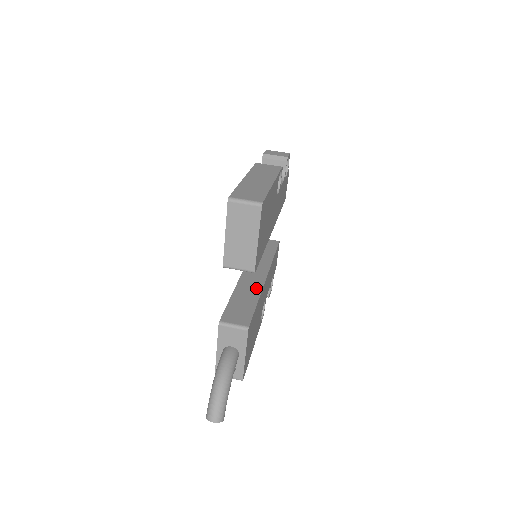
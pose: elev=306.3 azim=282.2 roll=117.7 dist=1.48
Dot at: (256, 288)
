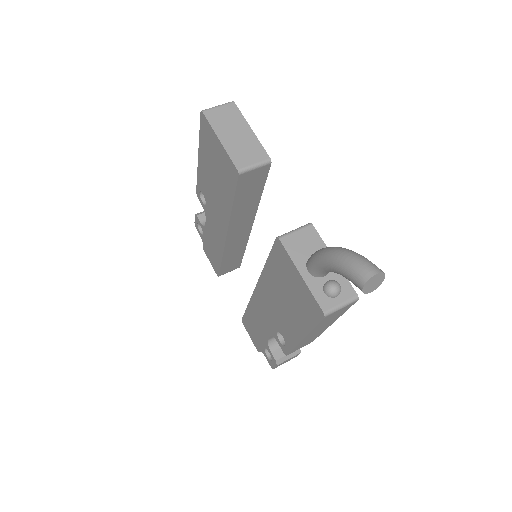
Dot at: occluded
